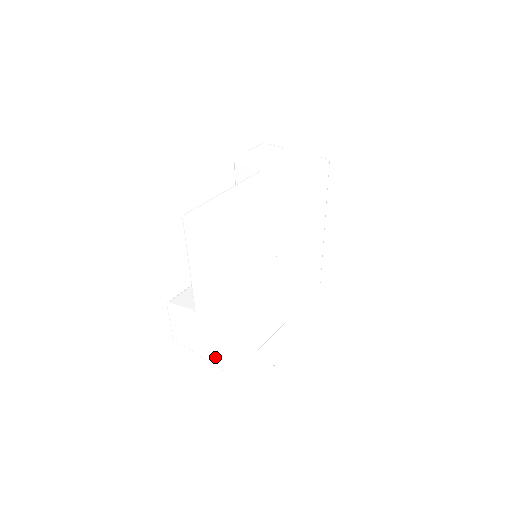
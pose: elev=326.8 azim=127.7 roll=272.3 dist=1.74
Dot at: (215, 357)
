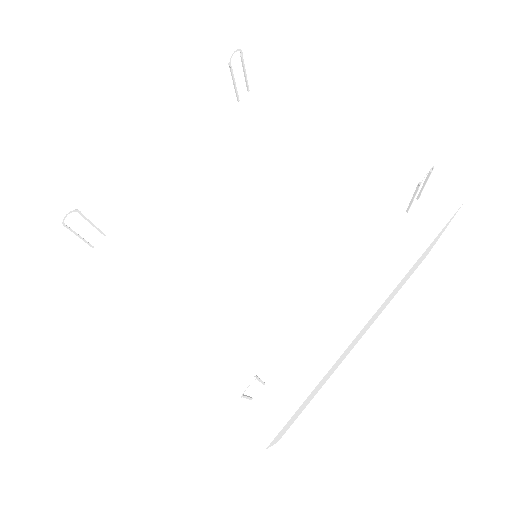
Dot at: occluded
